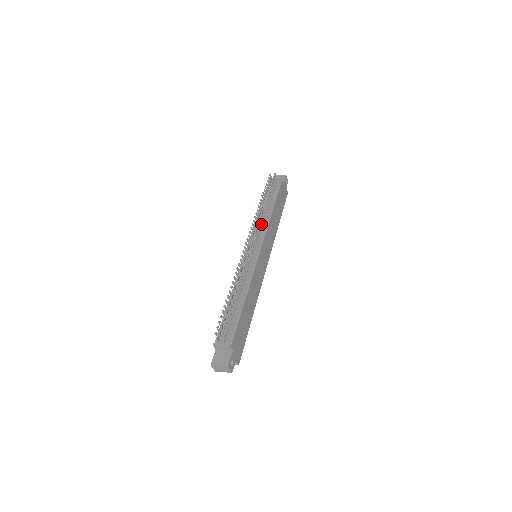
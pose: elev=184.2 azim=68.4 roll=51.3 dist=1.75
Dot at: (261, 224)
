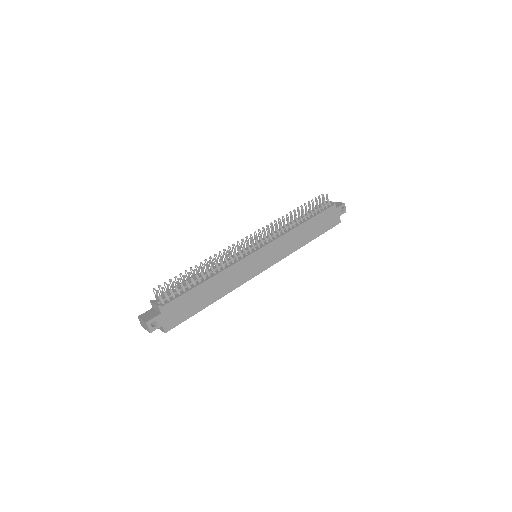
Dot at: (277, 229)
